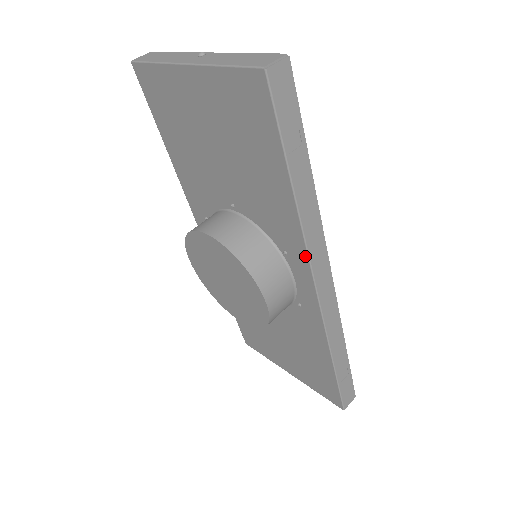
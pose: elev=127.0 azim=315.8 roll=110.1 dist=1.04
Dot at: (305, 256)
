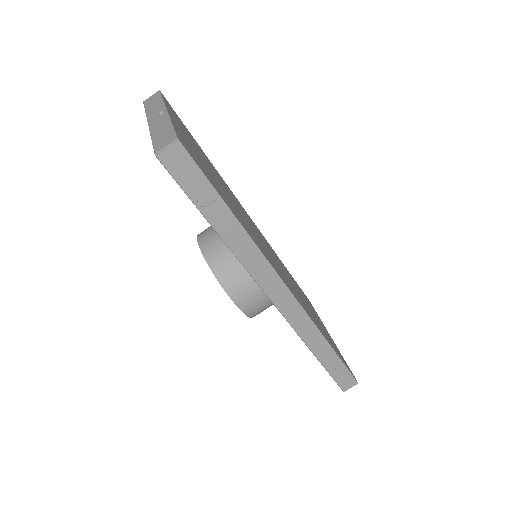
Dot at: (252, 277)
